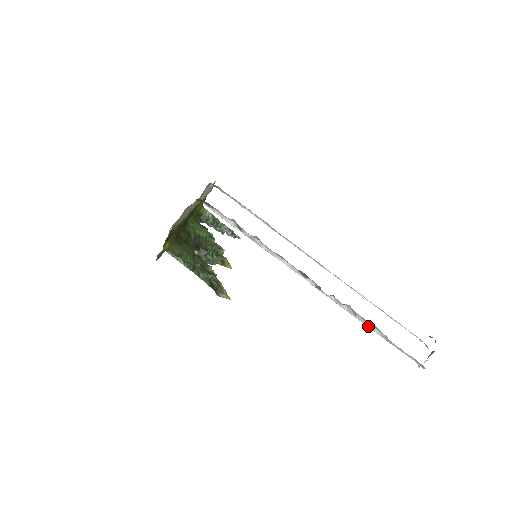
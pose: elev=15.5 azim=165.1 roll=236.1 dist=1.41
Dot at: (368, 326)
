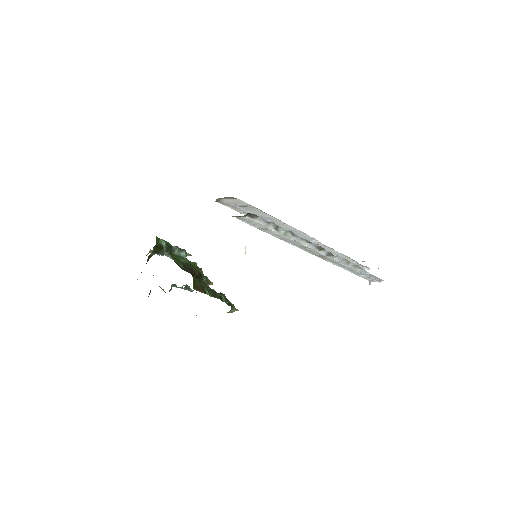
Dot at: (354, 269)
